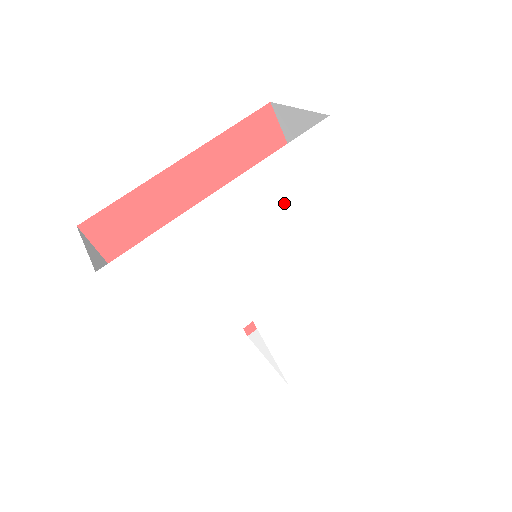
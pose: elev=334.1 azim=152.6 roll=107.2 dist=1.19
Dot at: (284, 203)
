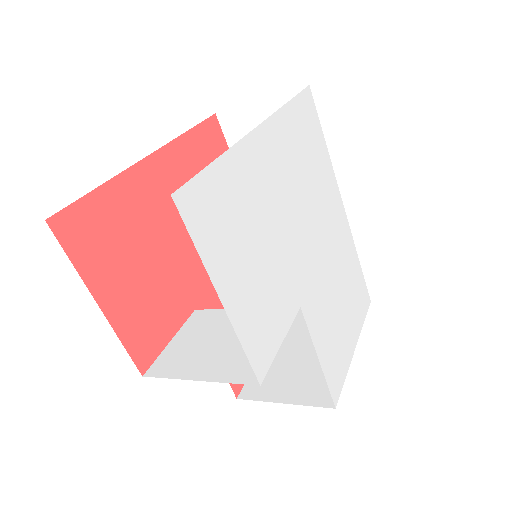
Dot at: (299, 162)
